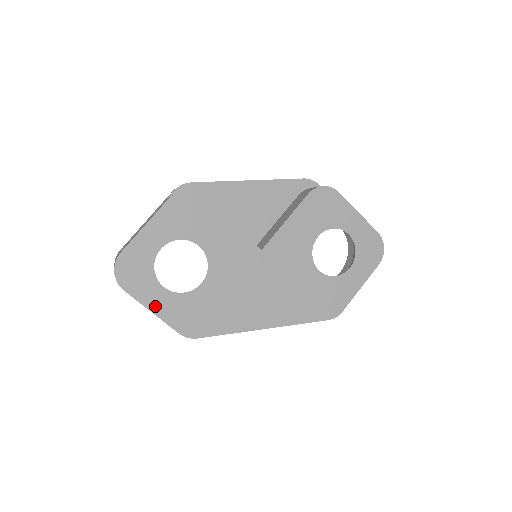
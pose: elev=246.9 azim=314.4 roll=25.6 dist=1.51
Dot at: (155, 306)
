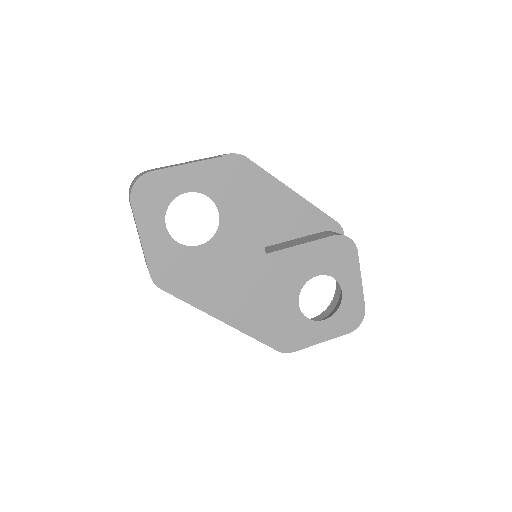
Dot at: (147, 236)
